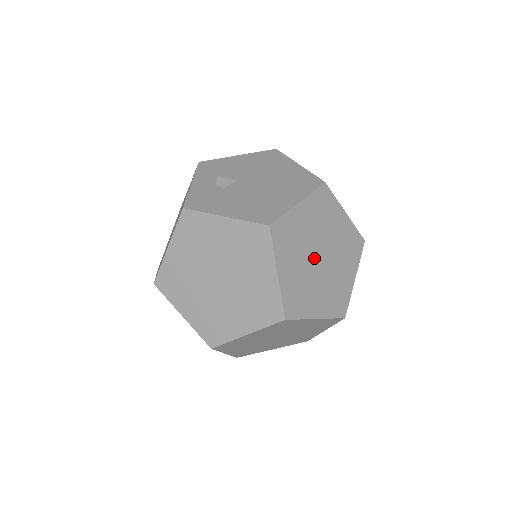
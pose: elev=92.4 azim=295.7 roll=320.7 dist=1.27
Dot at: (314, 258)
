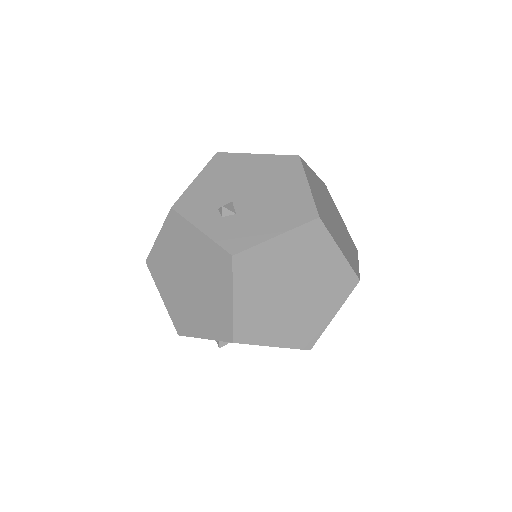
Dot at: (333, 221)
